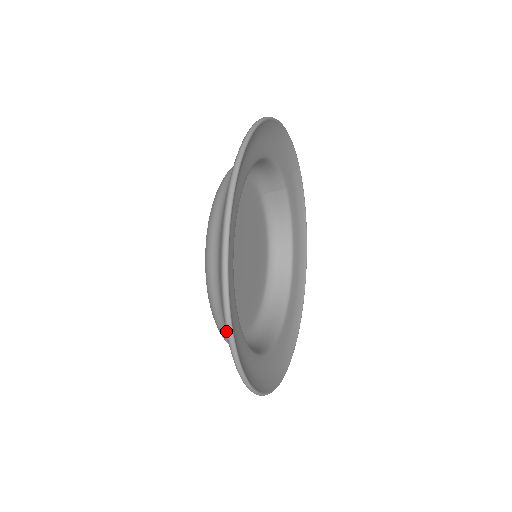
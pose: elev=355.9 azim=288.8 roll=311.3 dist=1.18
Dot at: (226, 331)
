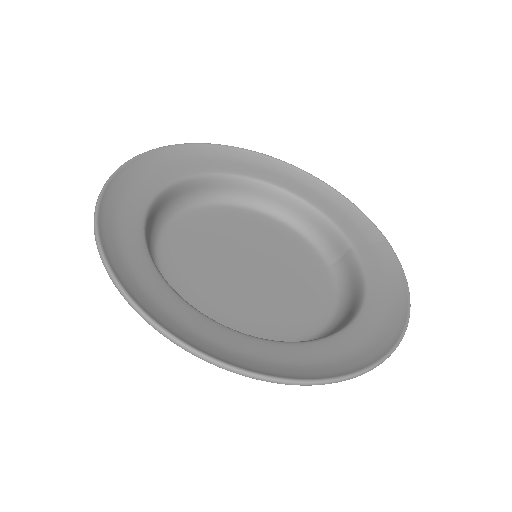
Dot at: occluded
